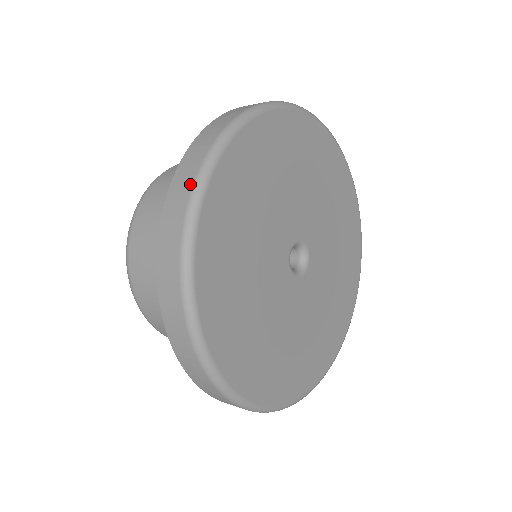
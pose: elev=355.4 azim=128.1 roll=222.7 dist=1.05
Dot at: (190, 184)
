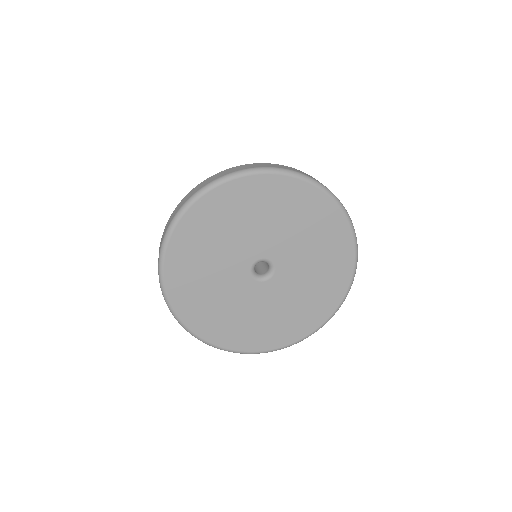
Dot at: (171, 221)
